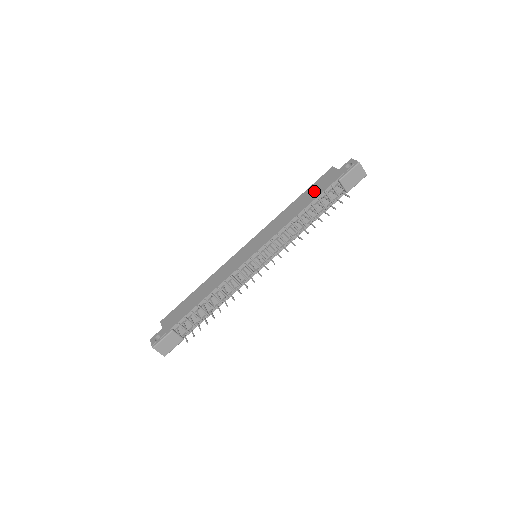
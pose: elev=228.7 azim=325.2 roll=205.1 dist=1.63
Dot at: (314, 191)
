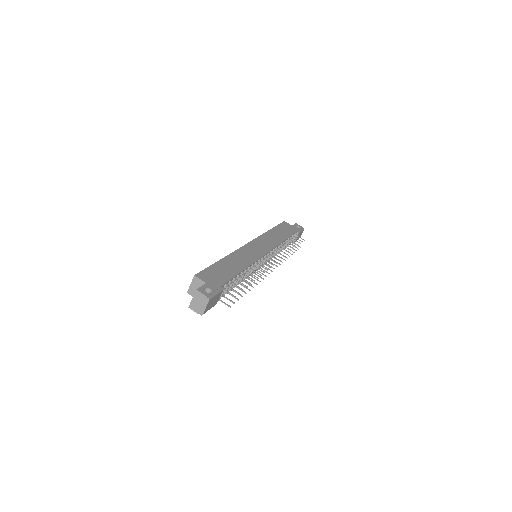
Dot at: (284, 230)
